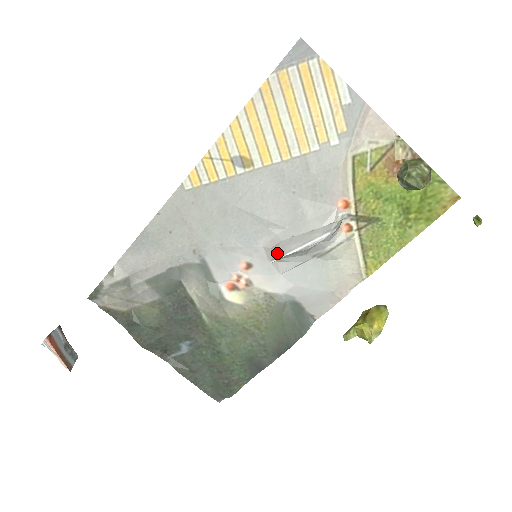
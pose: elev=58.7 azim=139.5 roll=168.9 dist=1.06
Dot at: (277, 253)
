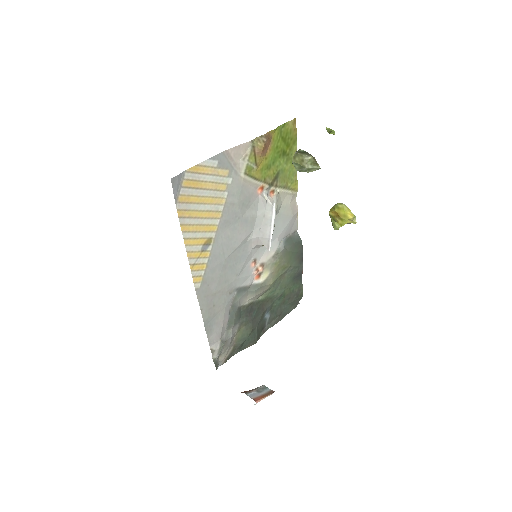
Dot at: (265, 244)
